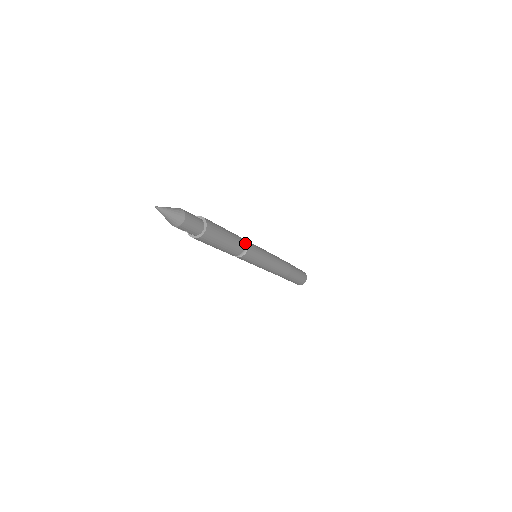
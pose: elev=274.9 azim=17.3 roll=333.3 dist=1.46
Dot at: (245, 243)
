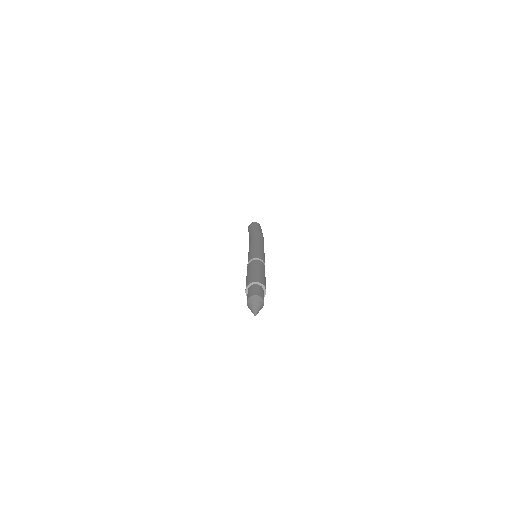
Dot at: occluded
